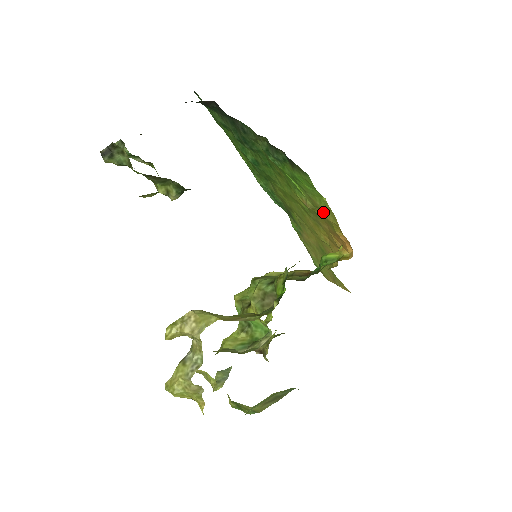
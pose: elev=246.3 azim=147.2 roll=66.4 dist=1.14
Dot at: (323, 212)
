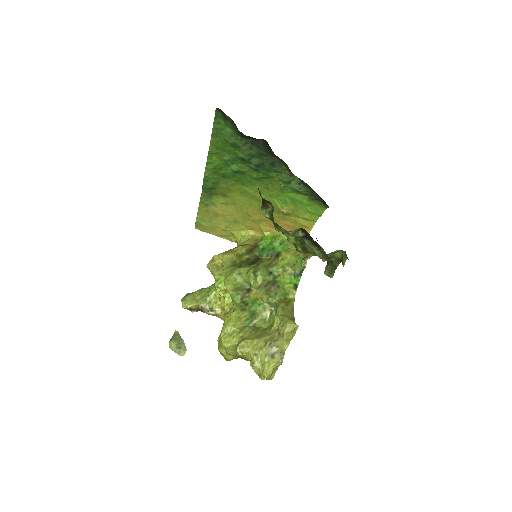
Dot at: (299, 218)
